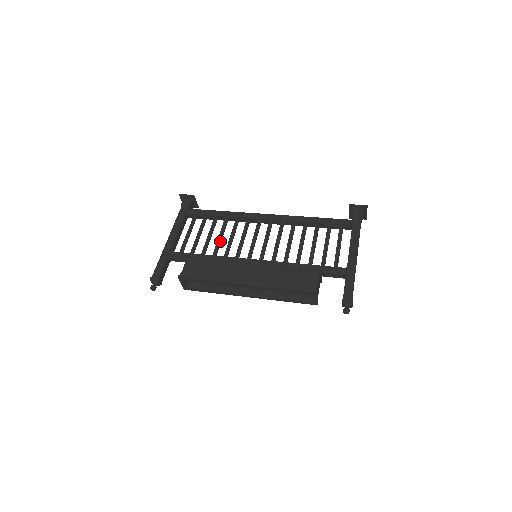
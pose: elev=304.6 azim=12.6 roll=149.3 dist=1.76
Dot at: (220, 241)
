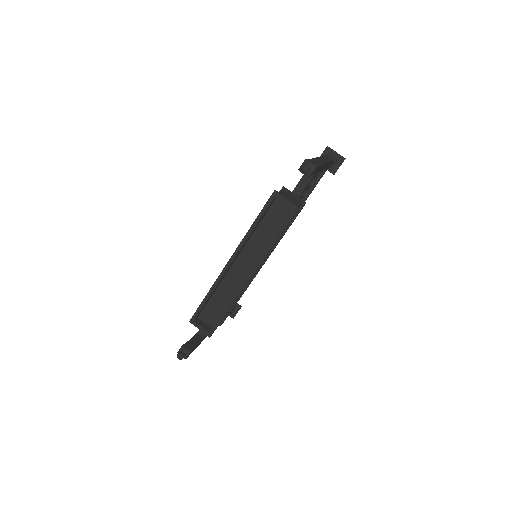
Dot at: occluded
